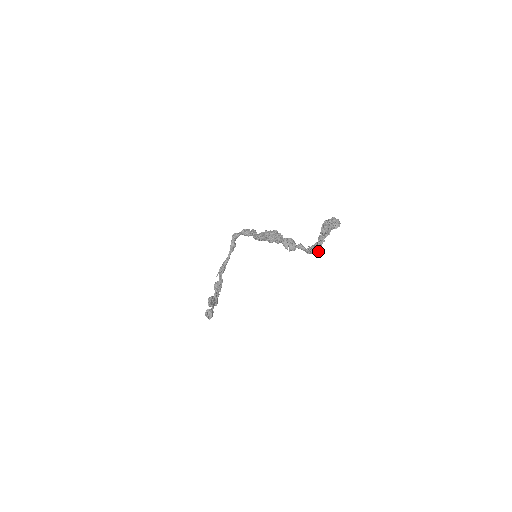
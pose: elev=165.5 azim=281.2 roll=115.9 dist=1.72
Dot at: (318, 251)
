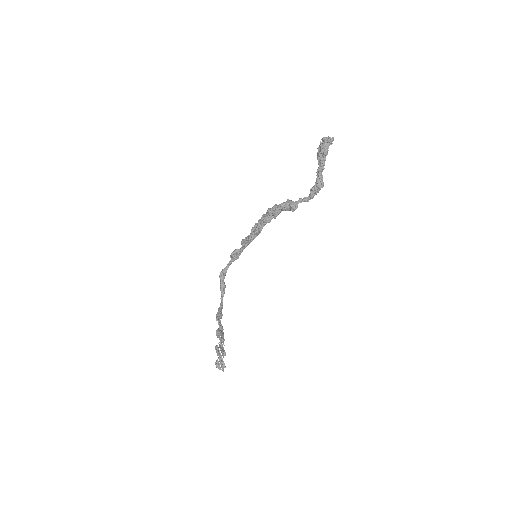
Dot at: (322, 185)
